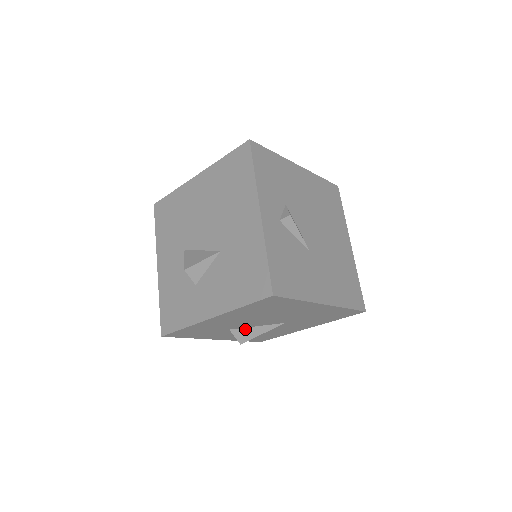
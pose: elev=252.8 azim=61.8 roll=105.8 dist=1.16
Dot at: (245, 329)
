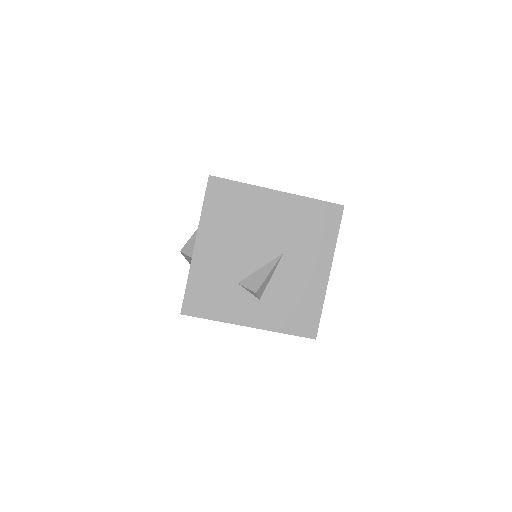
Dot at: (251, 276)
